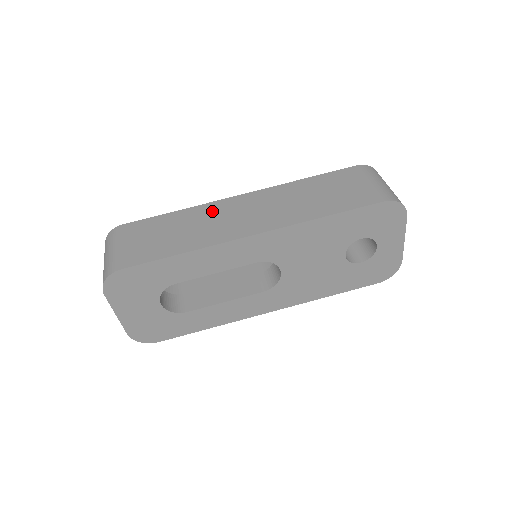
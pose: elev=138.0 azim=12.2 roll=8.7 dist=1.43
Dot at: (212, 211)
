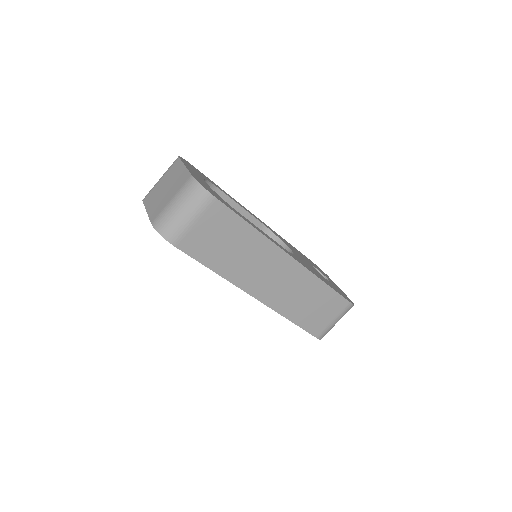
Dot at: (265, 254)
